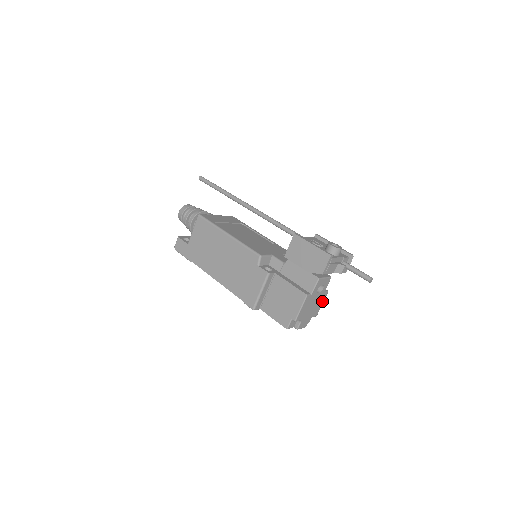
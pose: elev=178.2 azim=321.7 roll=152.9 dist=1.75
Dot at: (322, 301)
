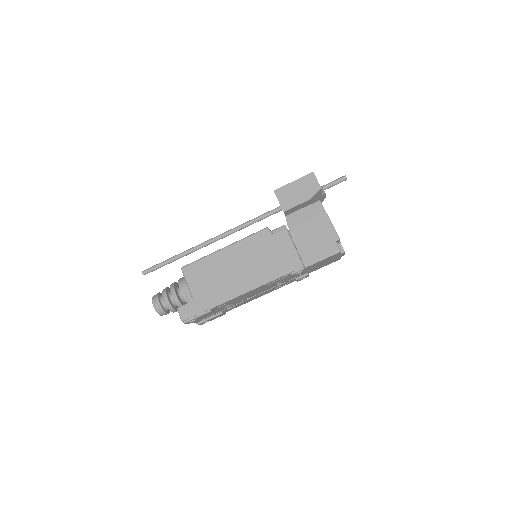
Dot at: occluded
